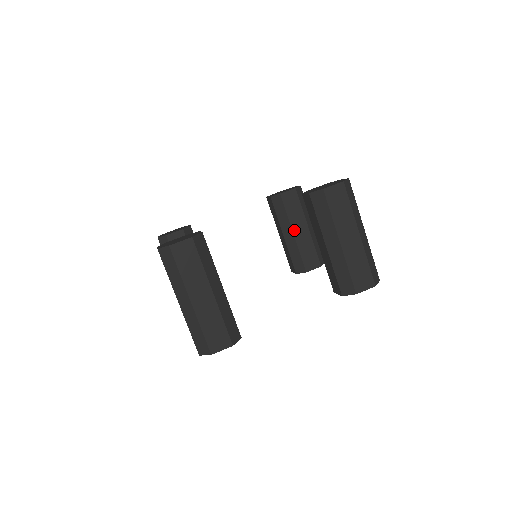
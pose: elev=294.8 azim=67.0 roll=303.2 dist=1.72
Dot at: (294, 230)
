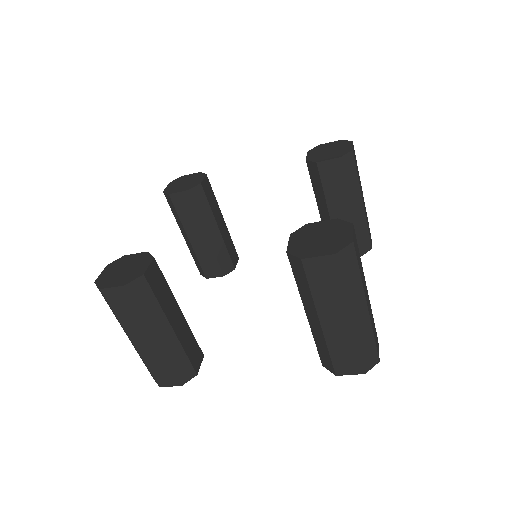
Dot at: (218, 224)
